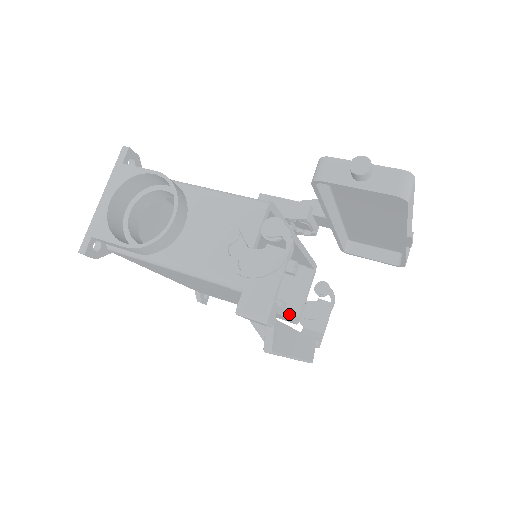
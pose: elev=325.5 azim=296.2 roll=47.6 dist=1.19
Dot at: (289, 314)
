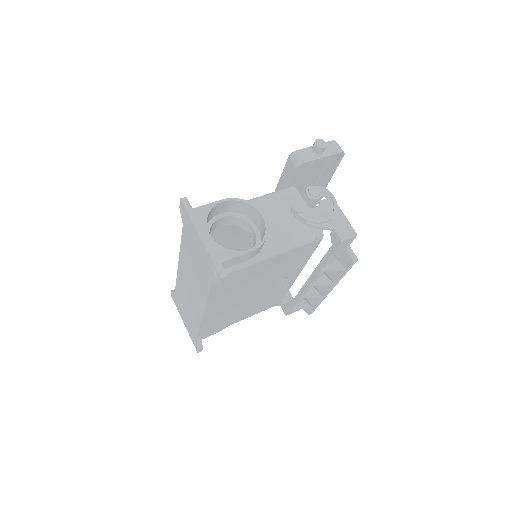
Dot at: occluded
